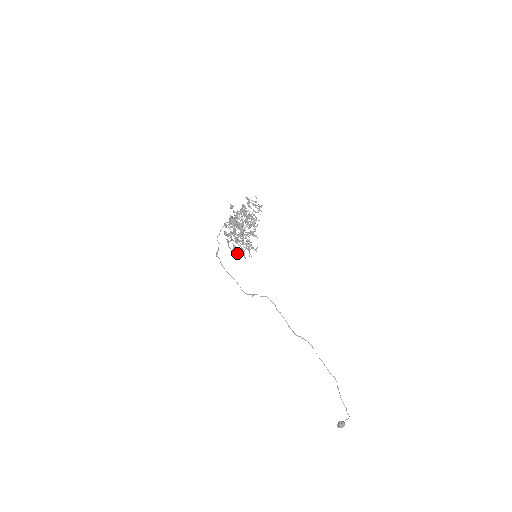
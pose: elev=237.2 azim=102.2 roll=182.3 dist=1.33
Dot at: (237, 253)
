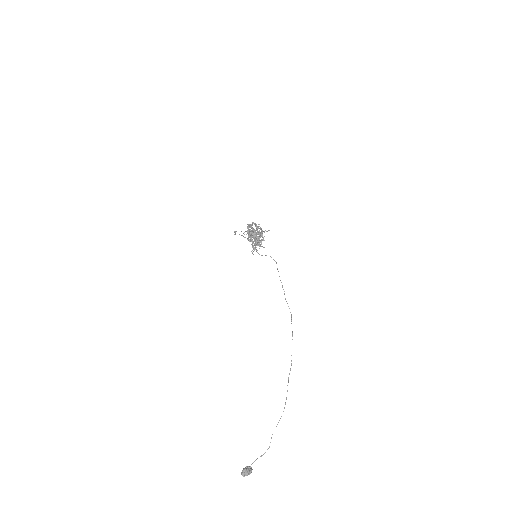
Dot at: (255, 238)
